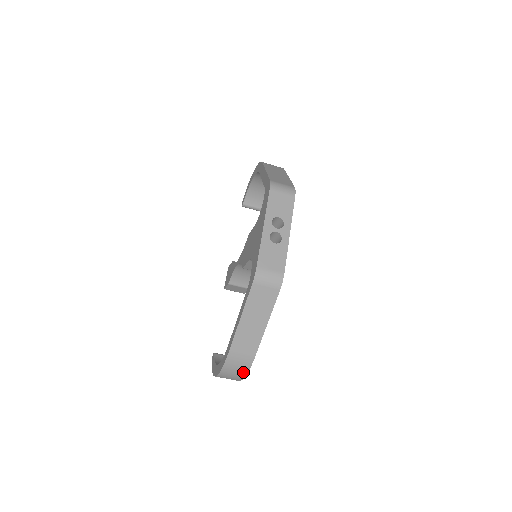
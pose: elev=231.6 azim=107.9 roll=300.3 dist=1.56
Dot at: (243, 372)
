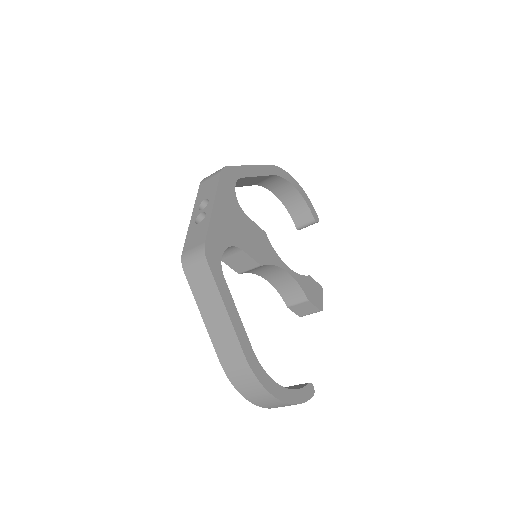
Dot at: (255, 382)
